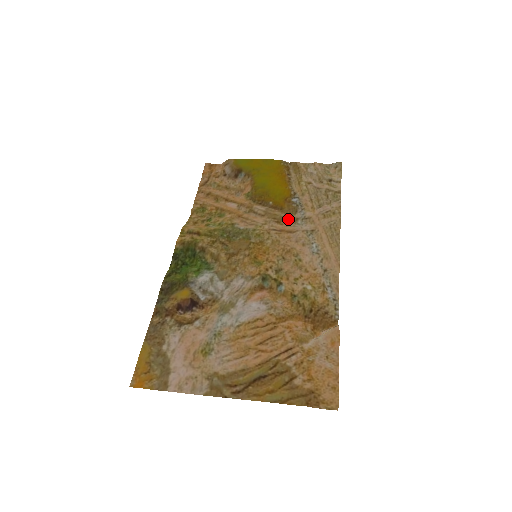
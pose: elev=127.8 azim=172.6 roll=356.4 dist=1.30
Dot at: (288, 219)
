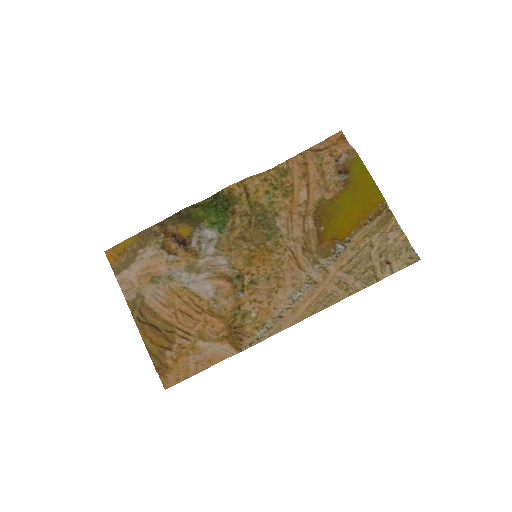
Dot at: (312, 255)
